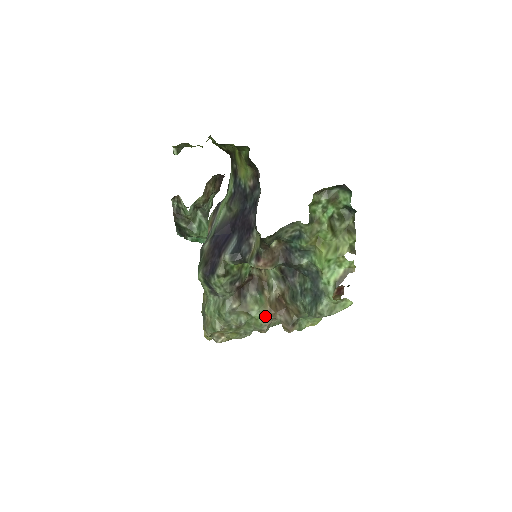
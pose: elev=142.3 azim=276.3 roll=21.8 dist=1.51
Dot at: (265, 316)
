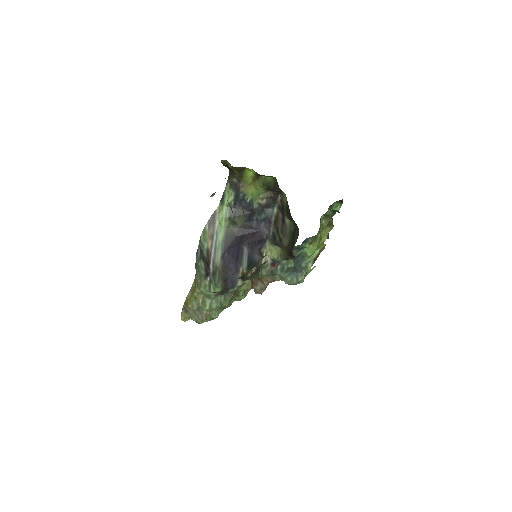
Dot at: (246, 291)
